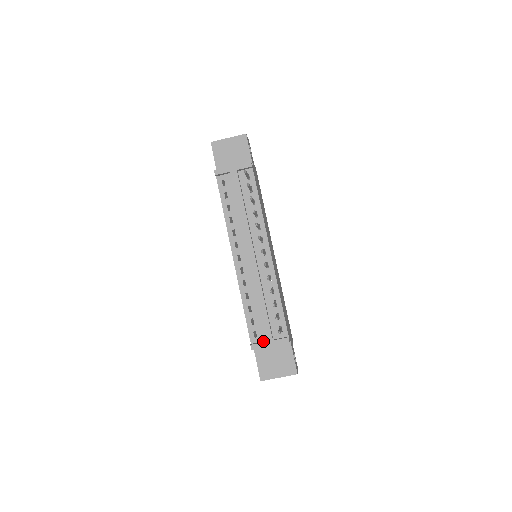
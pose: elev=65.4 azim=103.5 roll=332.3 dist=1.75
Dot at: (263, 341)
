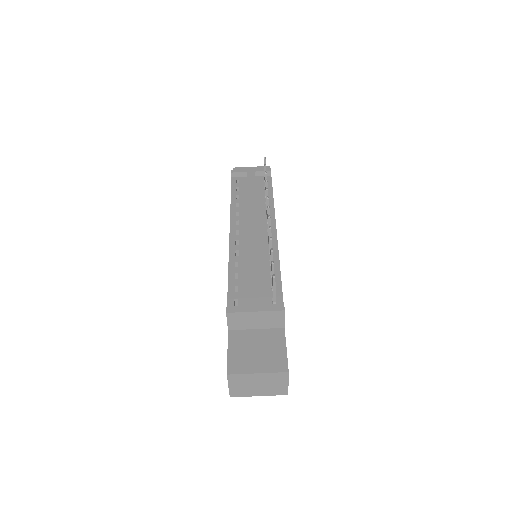
Dot at: occluded
